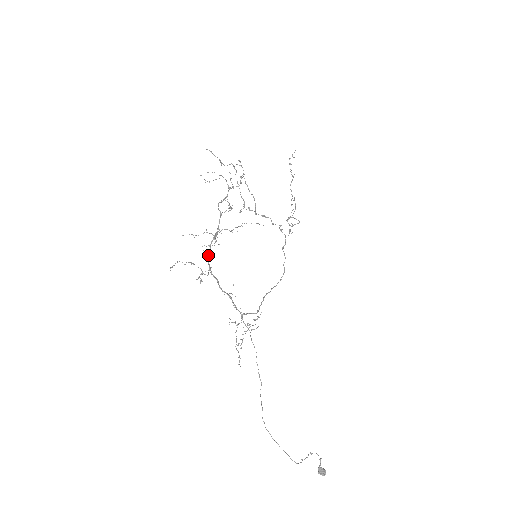
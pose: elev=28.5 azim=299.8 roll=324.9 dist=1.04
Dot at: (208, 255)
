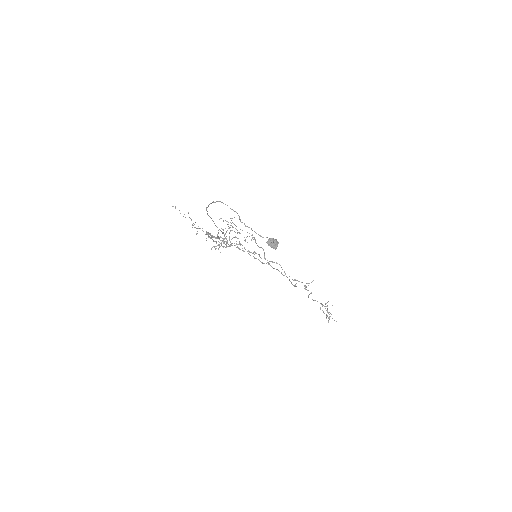
Dot at: (209, 234)
